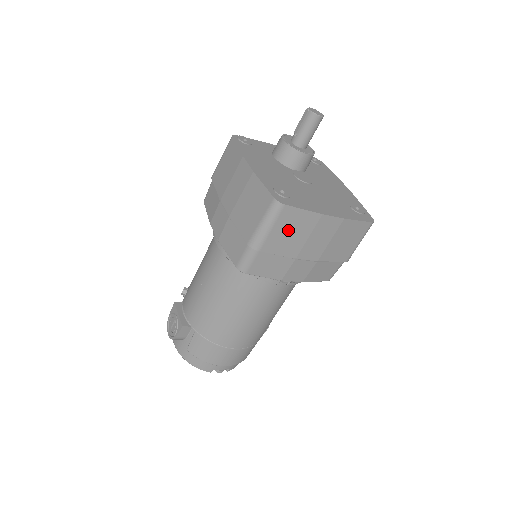
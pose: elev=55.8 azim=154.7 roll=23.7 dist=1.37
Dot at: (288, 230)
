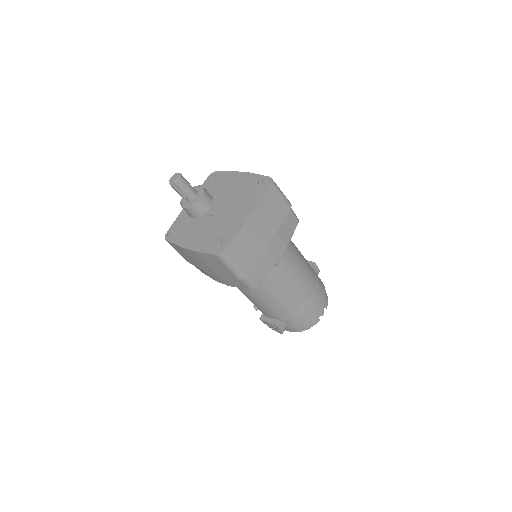
Dot at: (242, 252)
